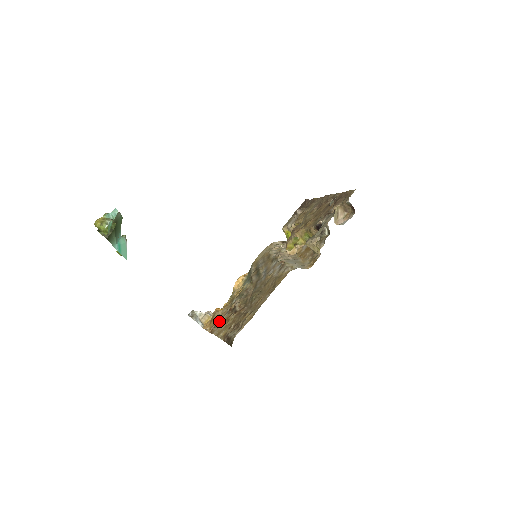
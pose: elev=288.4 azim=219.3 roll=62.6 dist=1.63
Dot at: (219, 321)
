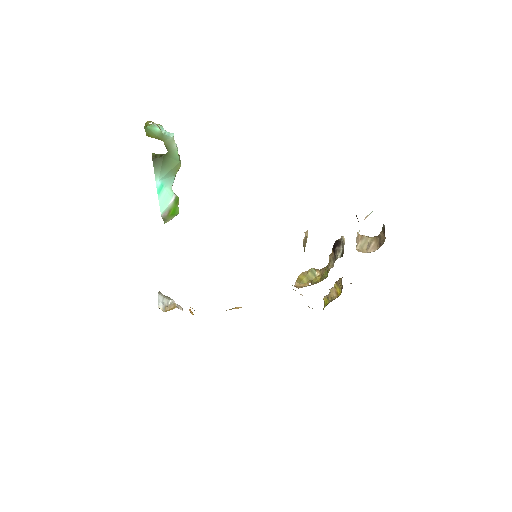
Dot at: occluded
